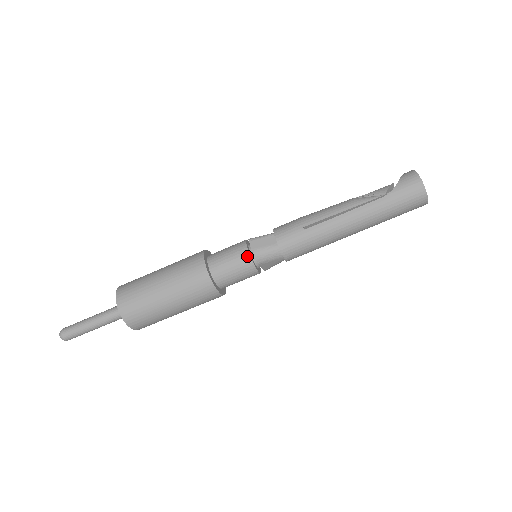
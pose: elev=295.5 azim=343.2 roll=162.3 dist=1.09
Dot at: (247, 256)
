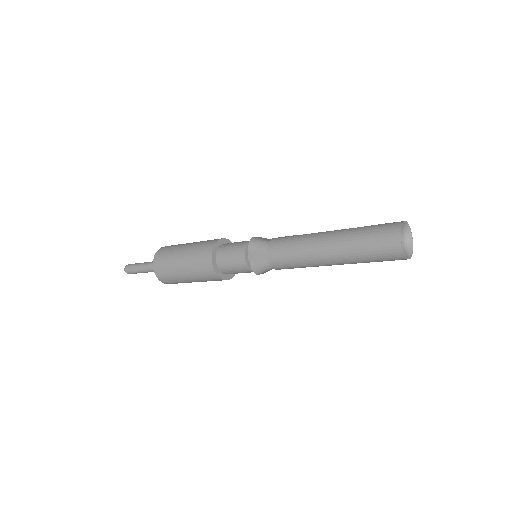
Dot at: (248, 241)
